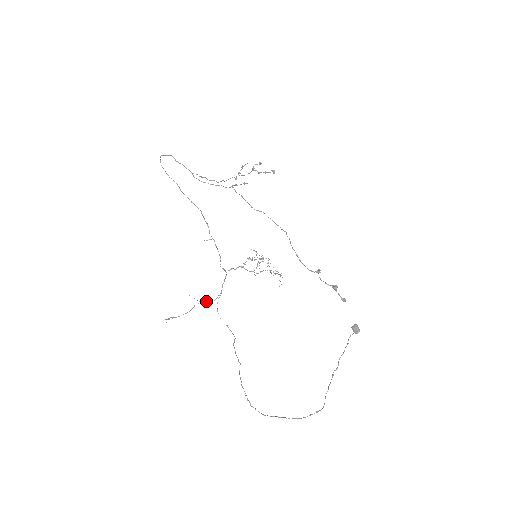
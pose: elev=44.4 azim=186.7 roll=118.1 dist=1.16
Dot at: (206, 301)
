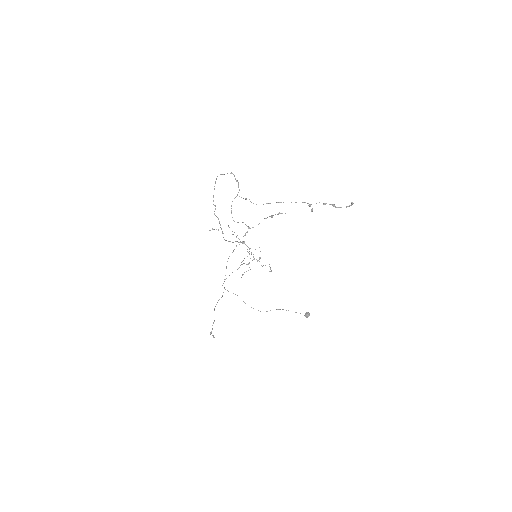
Dot at: (236, 237)
